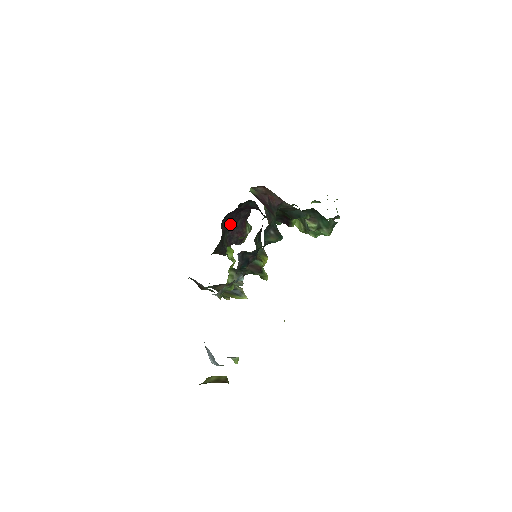
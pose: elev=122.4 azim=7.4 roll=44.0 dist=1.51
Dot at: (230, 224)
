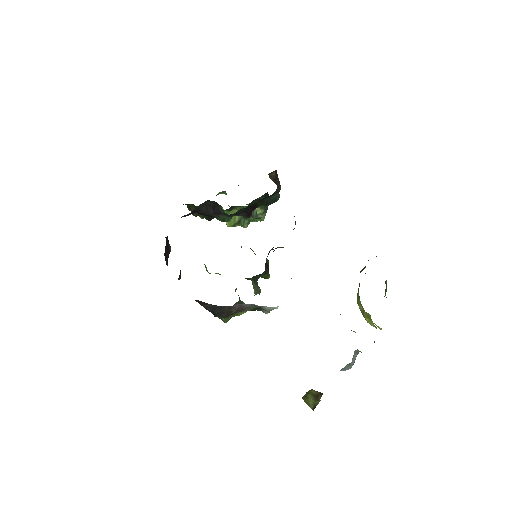
Dot at: occluded
